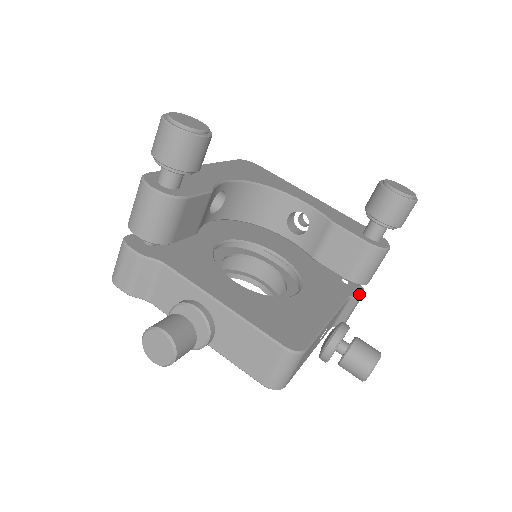
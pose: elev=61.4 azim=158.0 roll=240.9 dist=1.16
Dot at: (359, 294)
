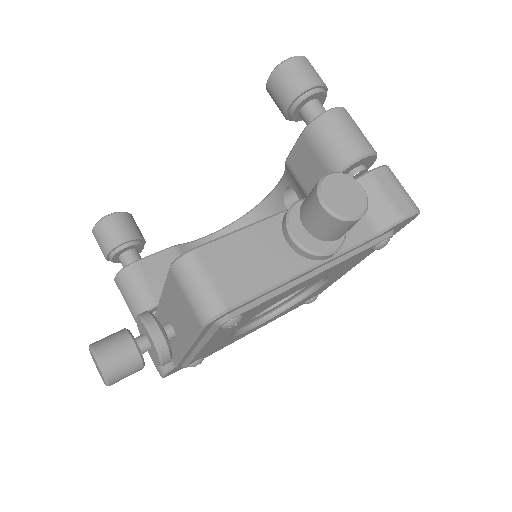
Dot at: (366, 173)
